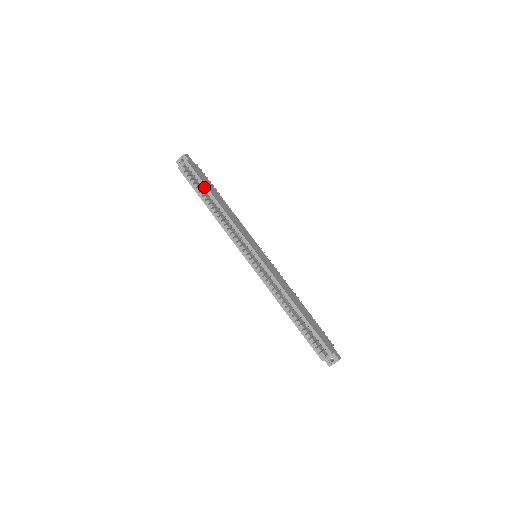
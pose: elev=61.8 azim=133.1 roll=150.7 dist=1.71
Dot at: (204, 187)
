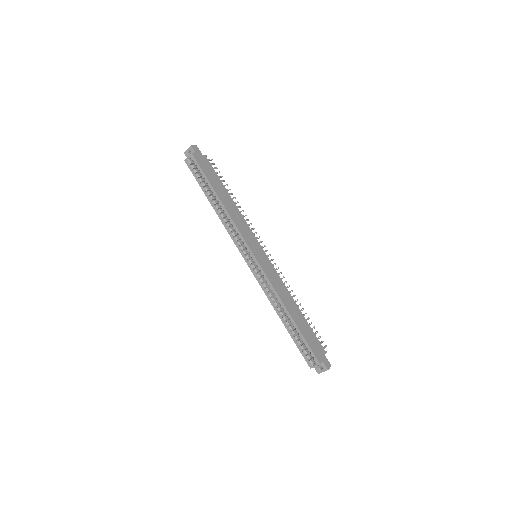
Dot at: (207, 183)
